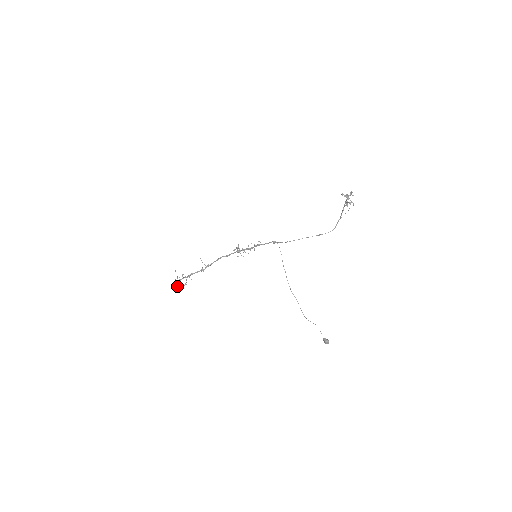
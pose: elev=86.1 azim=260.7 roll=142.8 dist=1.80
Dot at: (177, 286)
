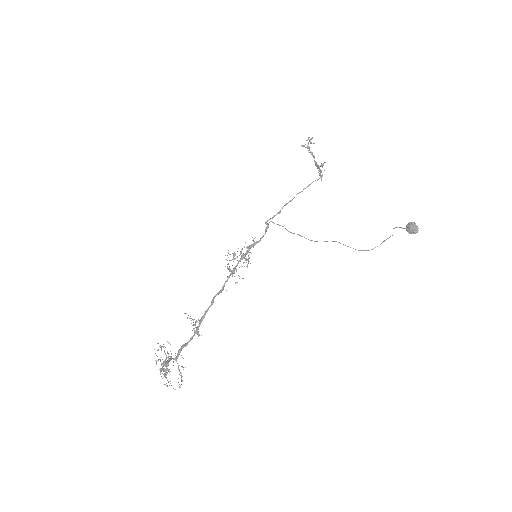
Dot at: (164, 369)
